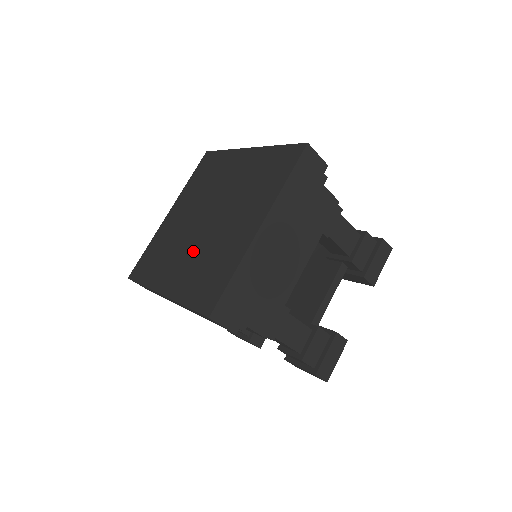
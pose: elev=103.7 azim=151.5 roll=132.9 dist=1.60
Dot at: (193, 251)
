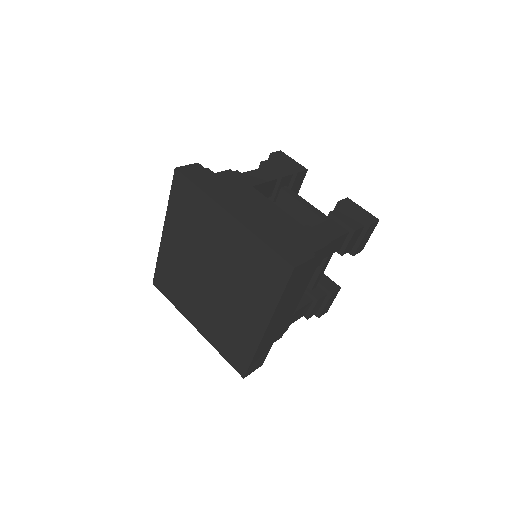
Dot at: (209, 306)
